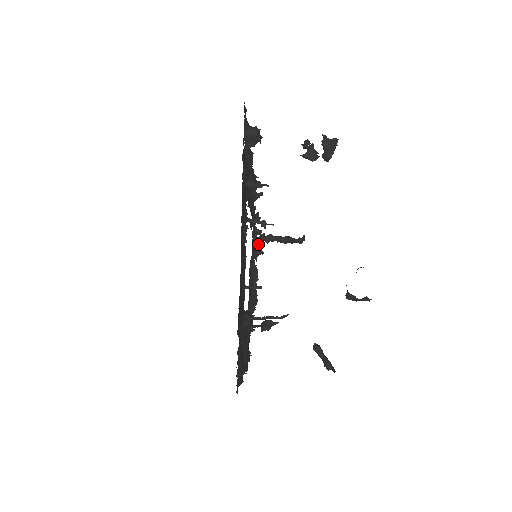
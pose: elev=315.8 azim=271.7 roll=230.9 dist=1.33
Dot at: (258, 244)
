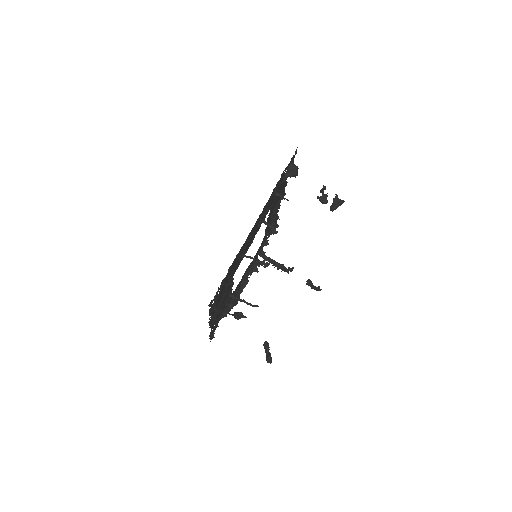
Dot at: (257, 264)
